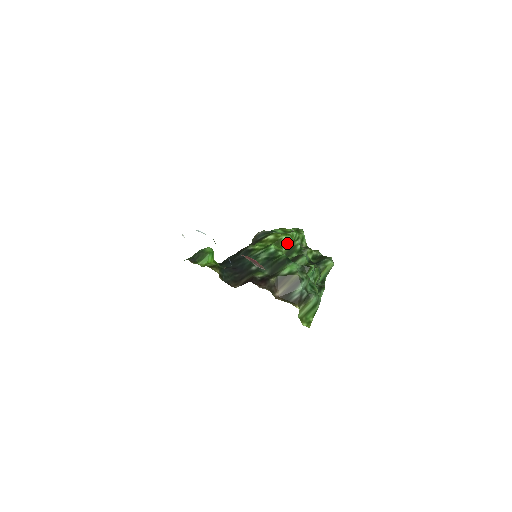
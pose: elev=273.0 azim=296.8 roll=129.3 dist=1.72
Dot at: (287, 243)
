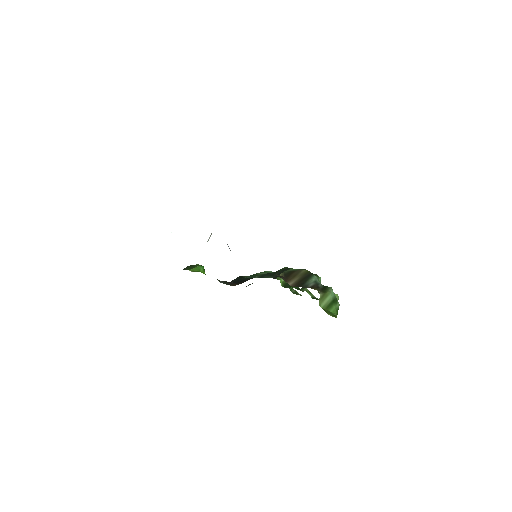
Dot at: occluded
